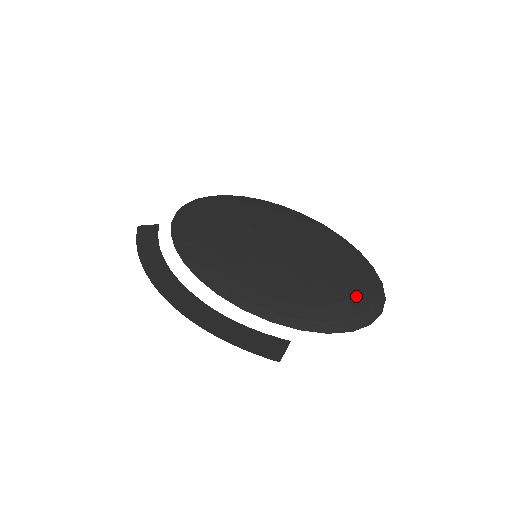
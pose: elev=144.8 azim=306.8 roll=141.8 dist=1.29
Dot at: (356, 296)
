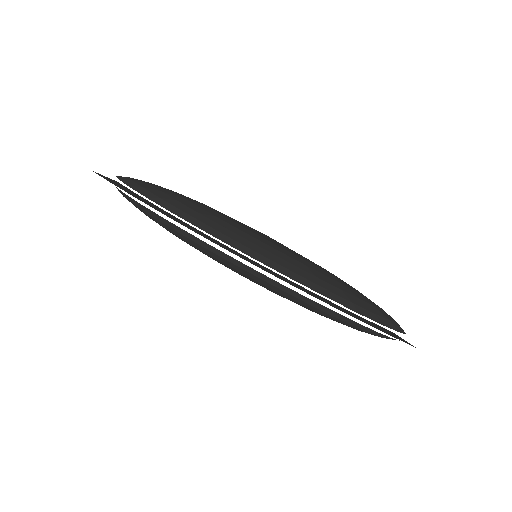
Dot at: occluded
